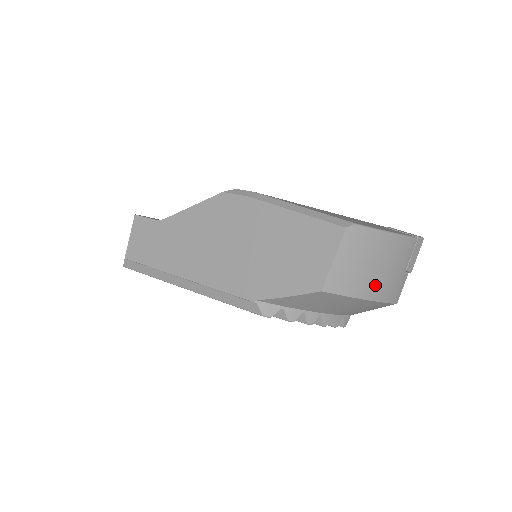
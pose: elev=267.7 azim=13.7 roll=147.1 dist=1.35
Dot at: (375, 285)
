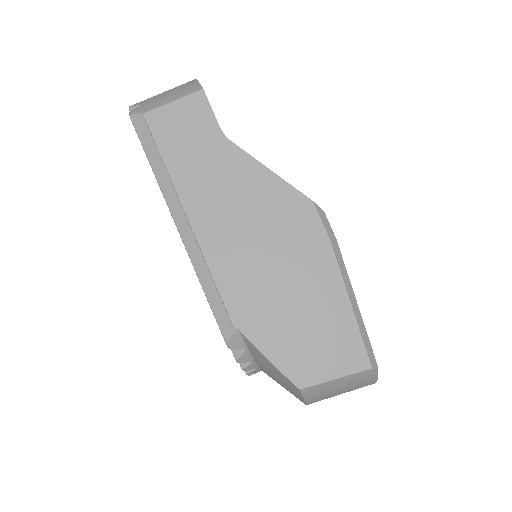
Dot at: (323, 399)
